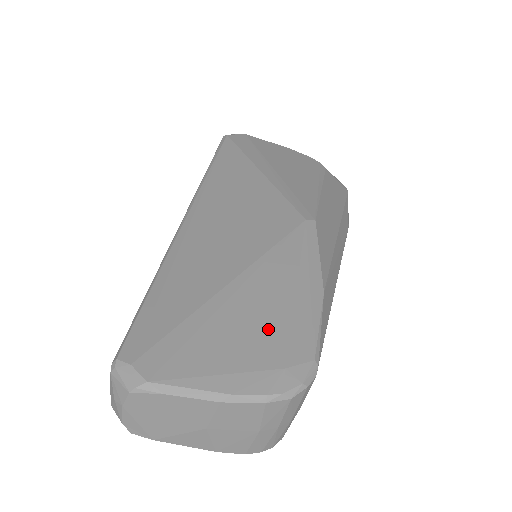
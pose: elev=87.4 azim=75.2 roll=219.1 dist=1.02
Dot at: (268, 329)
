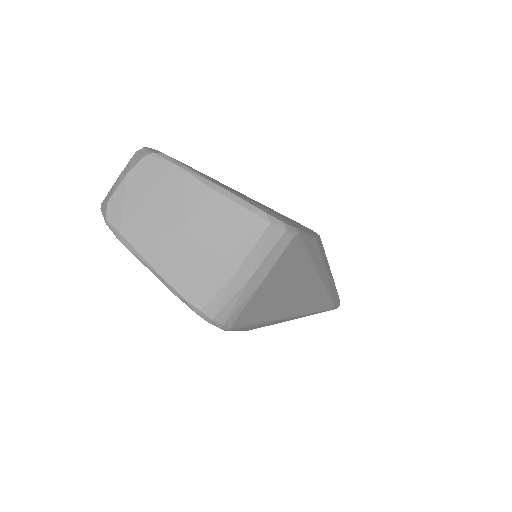
Dot at: (267, 208)
